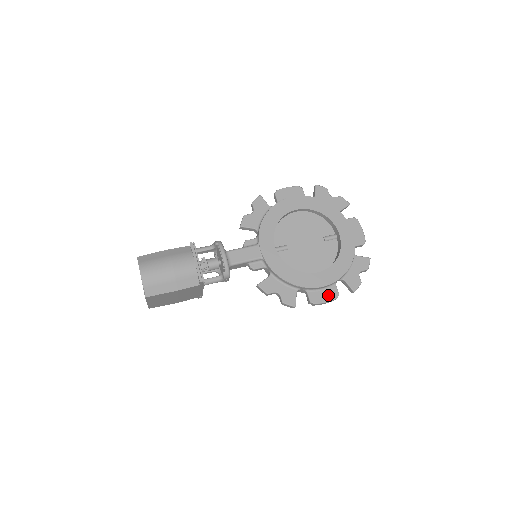
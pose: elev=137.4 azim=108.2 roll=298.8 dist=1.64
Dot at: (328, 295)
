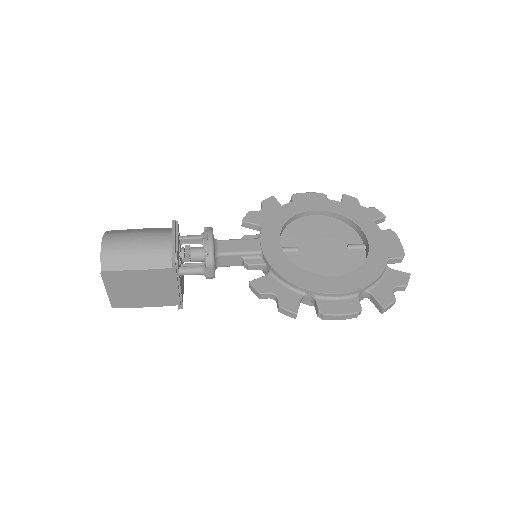
Dot at: (345, 307)
